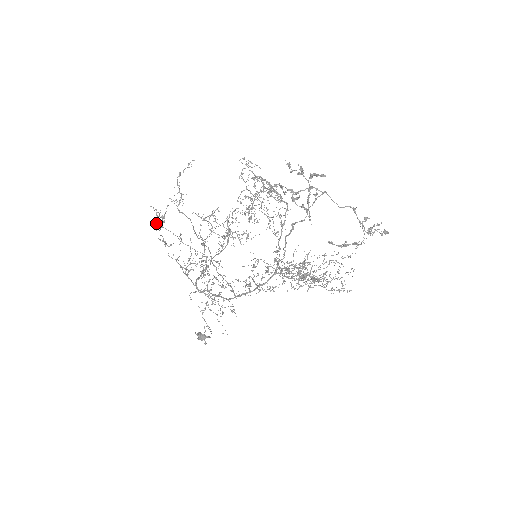
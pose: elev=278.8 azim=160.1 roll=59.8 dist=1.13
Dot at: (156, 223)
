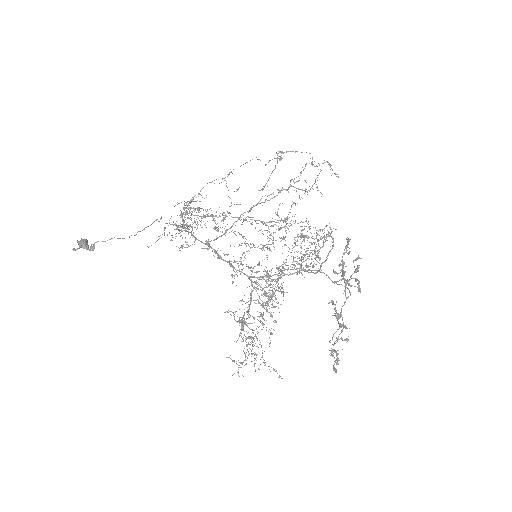
Dot at: occluded
